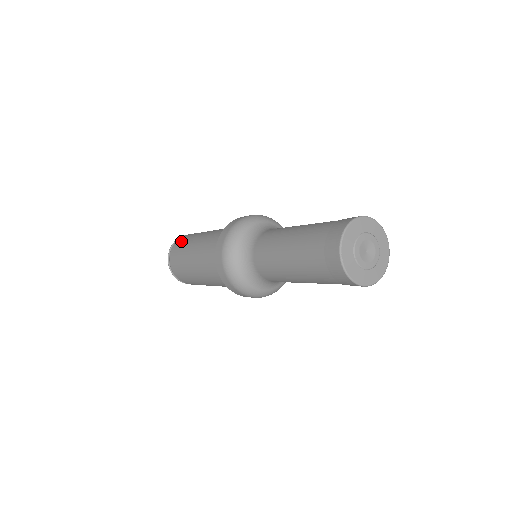
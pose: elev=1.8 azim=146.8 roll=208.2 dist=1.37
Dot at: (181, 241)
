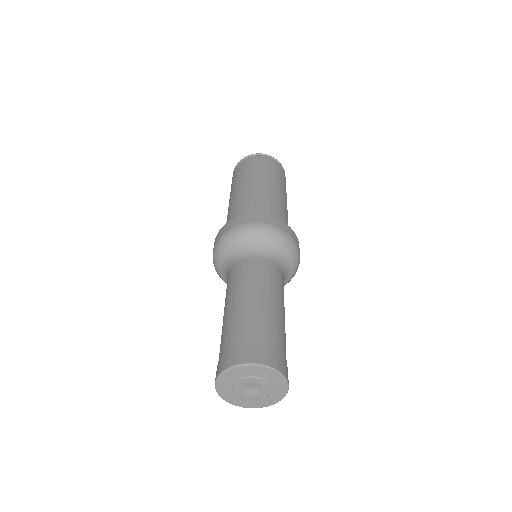
Dot at: occluded
